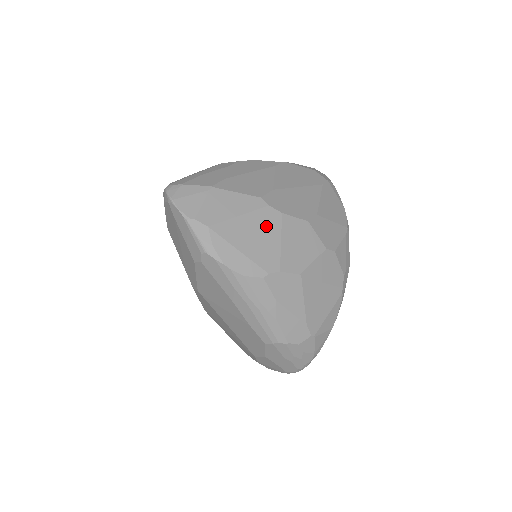
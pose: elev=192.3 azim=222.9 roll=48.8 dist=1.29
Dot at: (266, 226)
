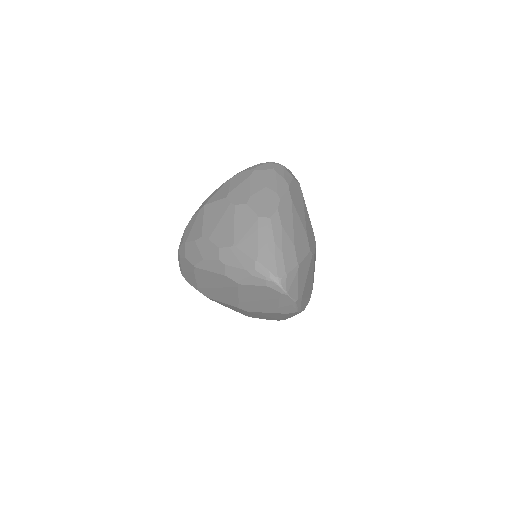
Dot at: (311, 269)
